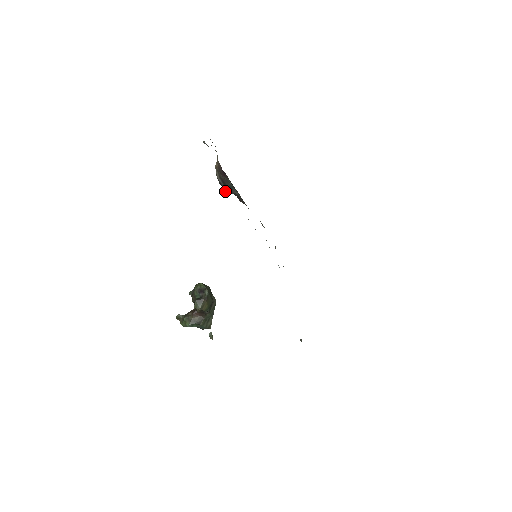
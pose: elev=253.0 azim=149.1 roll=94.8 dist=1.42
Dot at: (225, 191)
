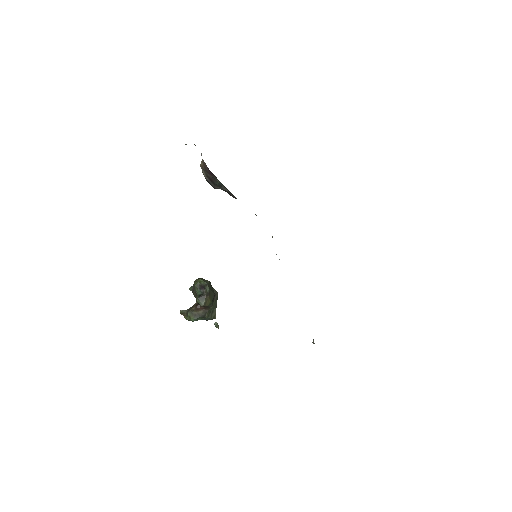
Dot at: (214, 188)
